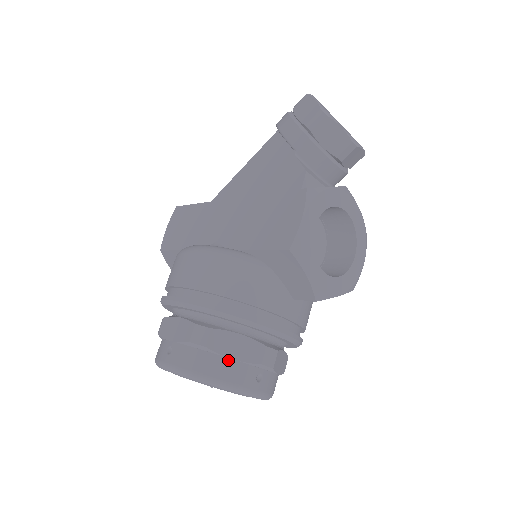
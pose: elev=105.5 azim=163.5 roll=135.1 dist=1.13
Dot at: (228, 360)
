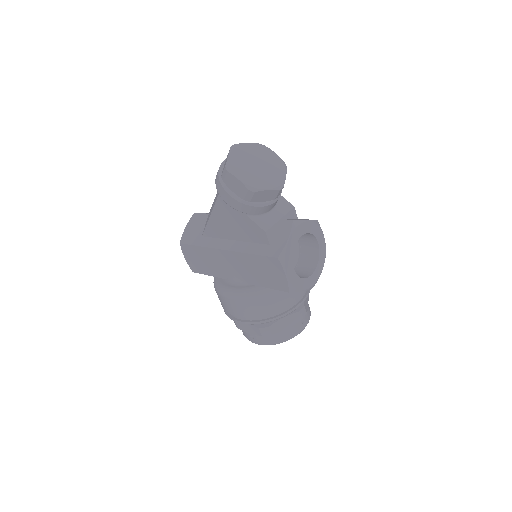
Dot at: (285, 331)
